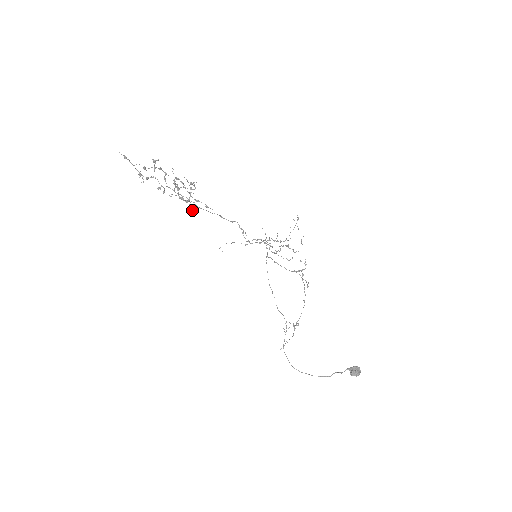
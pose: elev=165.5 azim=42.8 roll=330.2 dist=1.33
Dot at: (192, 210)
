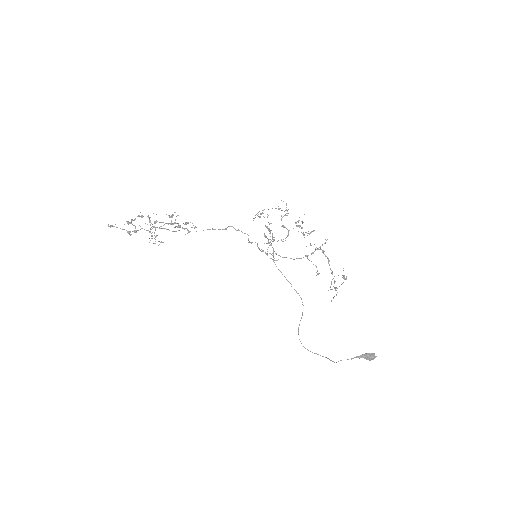
Dot at: occluded
